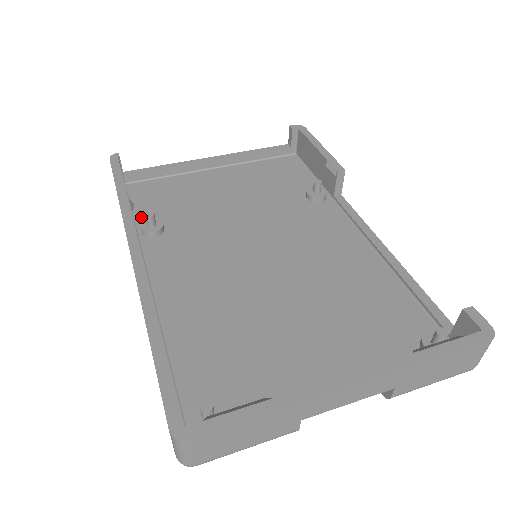
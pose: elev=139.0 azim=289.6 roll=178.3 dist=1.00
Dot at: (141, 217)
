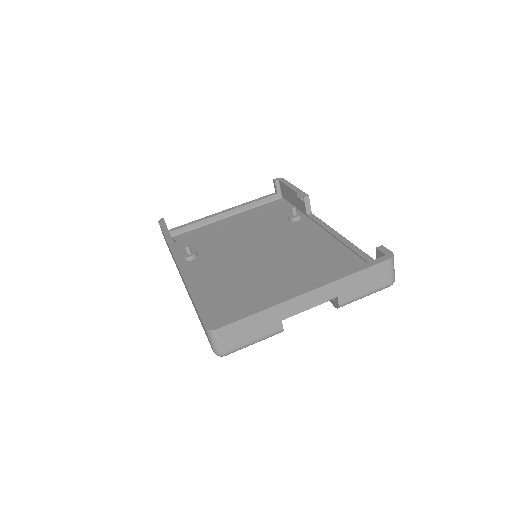
Dot at: (182, 252)
